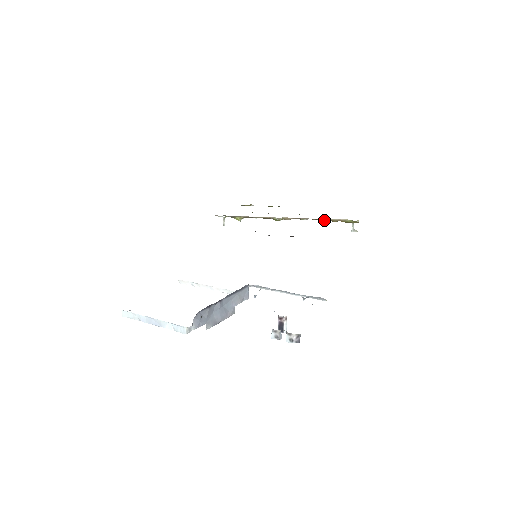
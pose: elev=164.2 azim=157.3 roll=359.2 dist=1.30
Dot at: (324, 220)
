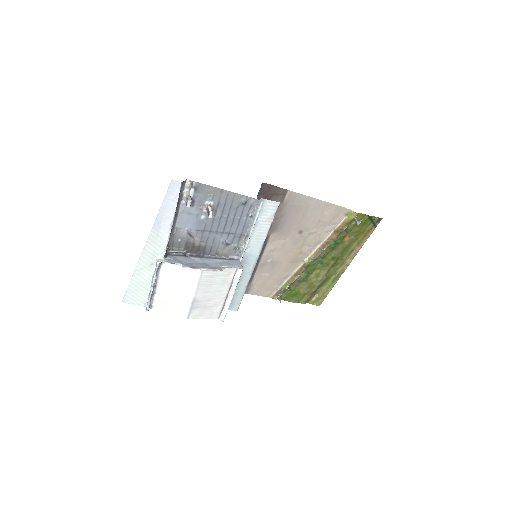
Dot at: (336, 236)
